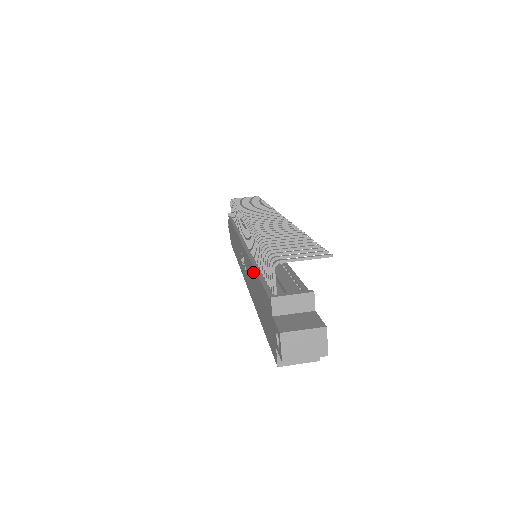
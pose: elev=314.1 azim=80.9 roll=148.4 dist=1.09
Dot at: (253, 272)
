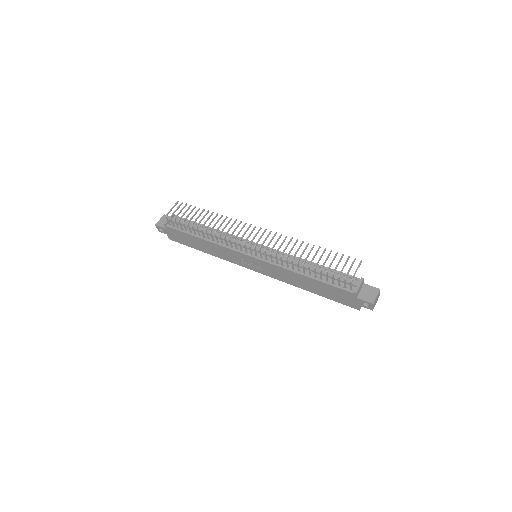
Dot at: (301, 276)
